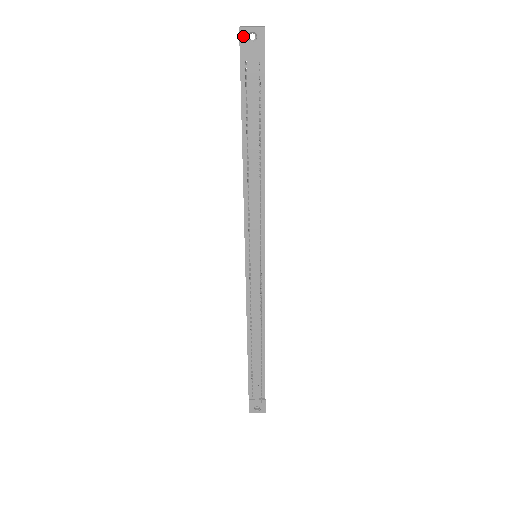
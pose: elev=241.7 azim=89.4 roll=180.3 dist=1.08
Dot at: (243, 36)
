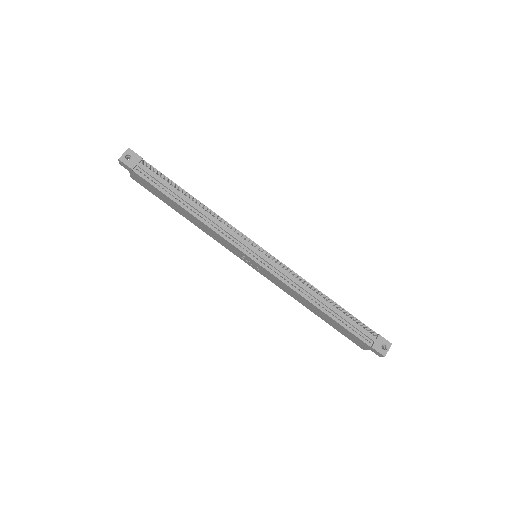
Dot at: (124, 161)
